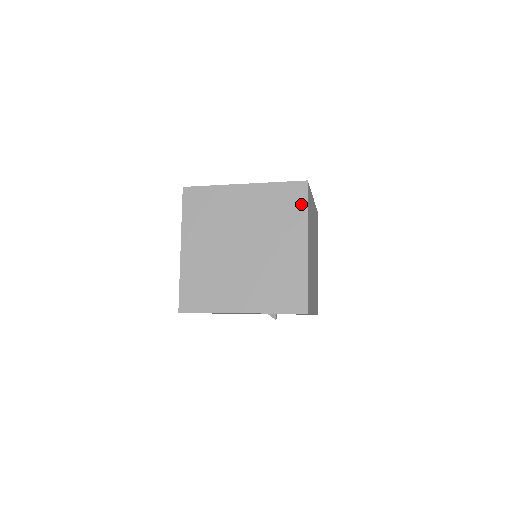
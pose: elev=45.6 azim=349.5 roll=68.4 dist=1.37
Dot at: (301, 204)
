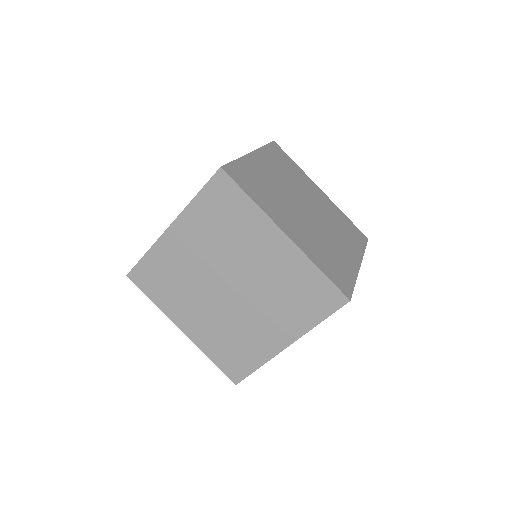
Dot at: (238, 198)
